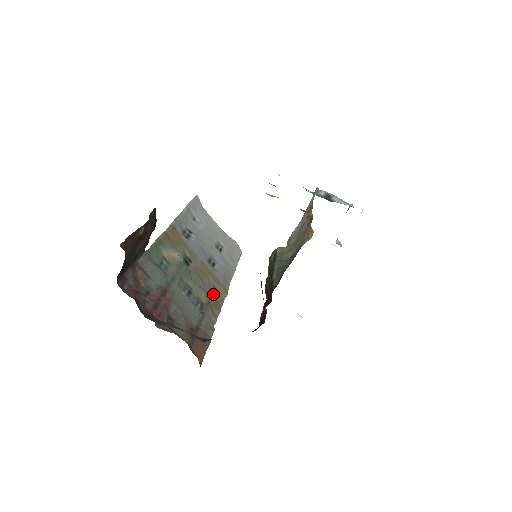
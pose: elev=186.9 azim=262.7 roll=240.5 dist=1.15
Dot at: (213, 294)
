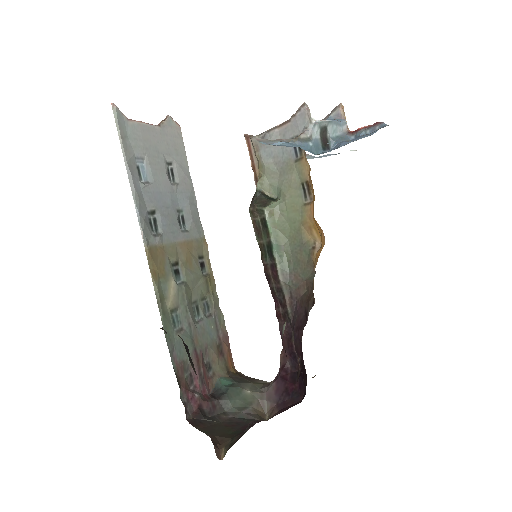
Dot at: (202, 267)
